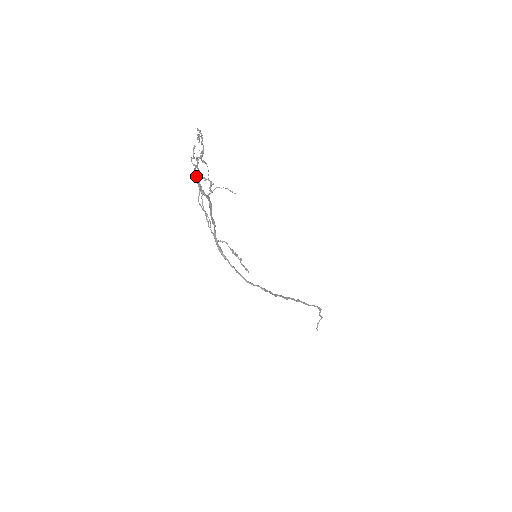
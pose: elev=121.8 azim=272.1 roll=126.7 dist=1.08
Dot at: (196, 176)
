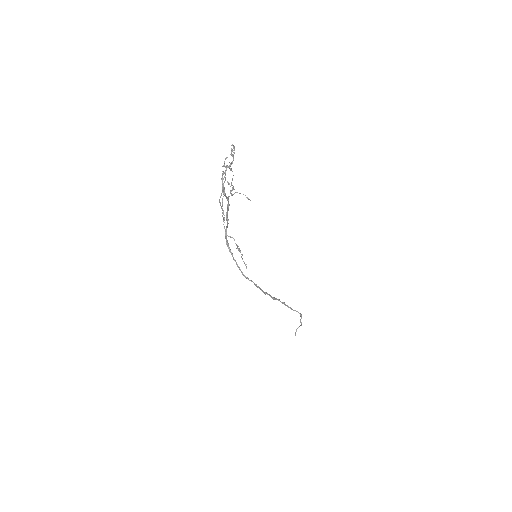
Dot at: (222, 180)
